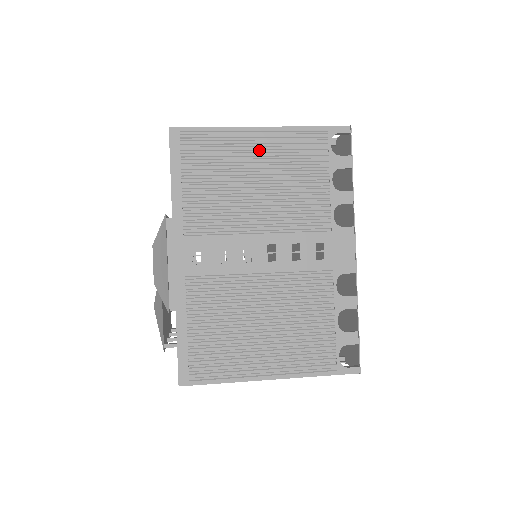
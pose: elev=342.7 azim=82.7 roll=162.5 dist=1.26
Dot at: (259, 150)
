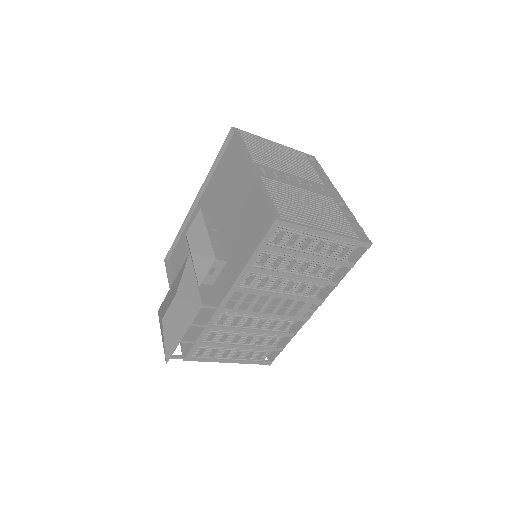
Dot at: (277, 149)
